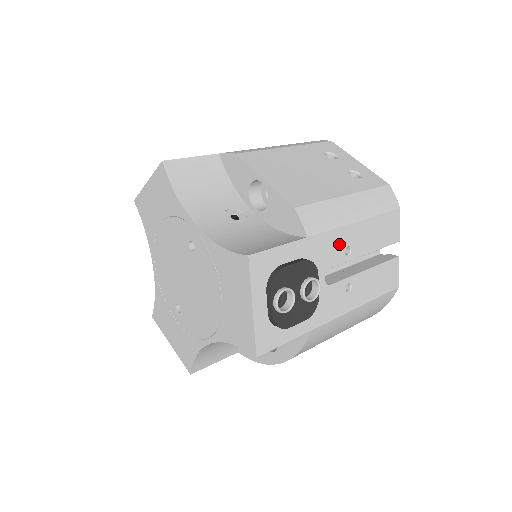
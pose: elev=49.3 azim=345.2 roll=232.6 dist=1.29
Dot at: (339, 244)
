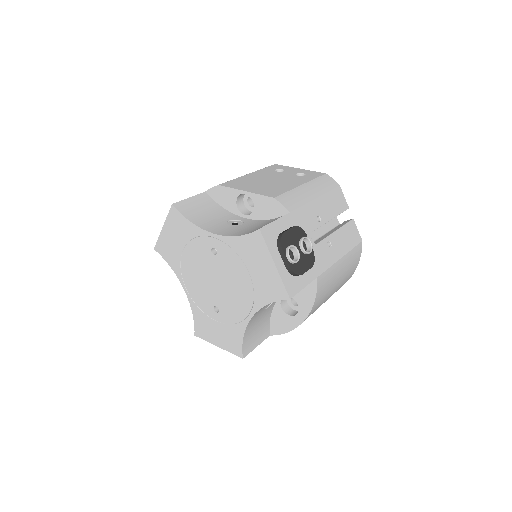
Dot at: (311, 215)
